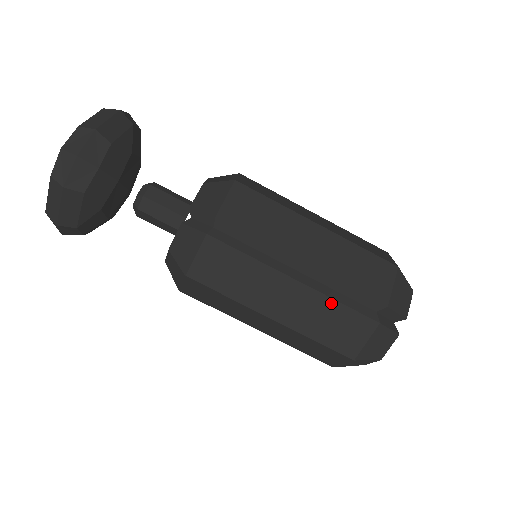
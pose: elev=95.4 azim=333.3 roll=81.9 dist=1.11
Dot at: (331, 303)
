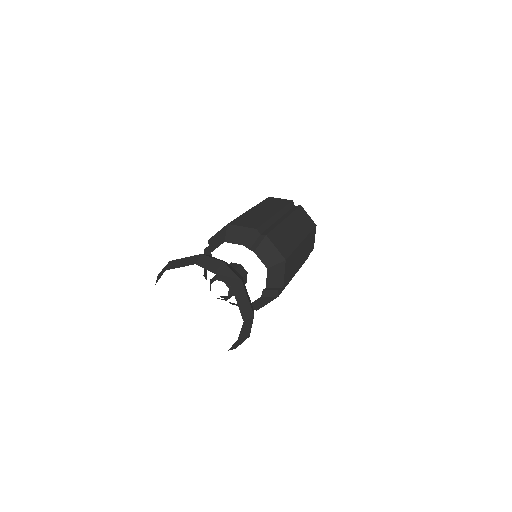
Dot at: occluded
